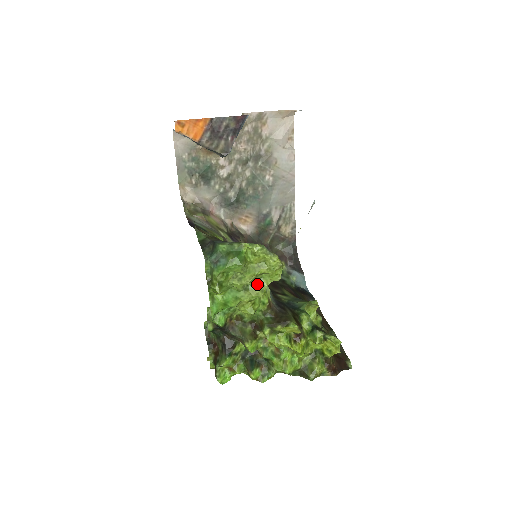
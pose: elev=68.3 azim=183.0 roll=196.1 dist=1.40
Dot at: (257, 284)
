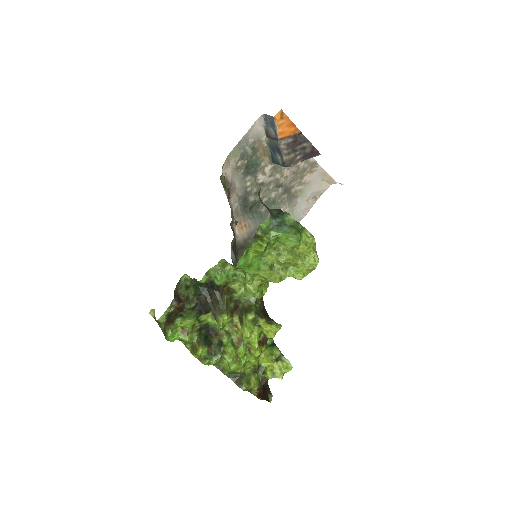
Dot at: (281, 270)
